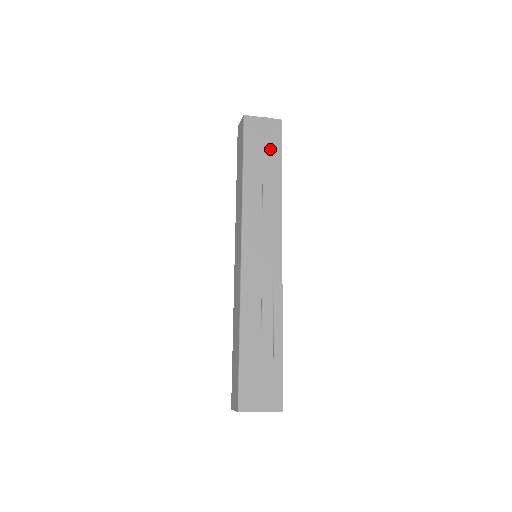
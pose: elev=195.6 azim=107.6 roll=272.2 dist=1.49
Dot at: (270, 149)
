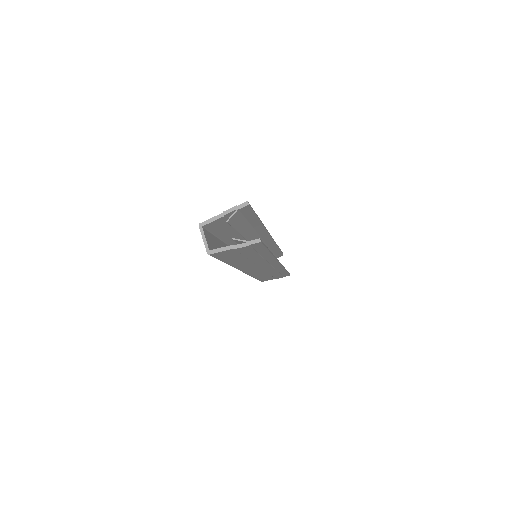
Dot at: occluded
